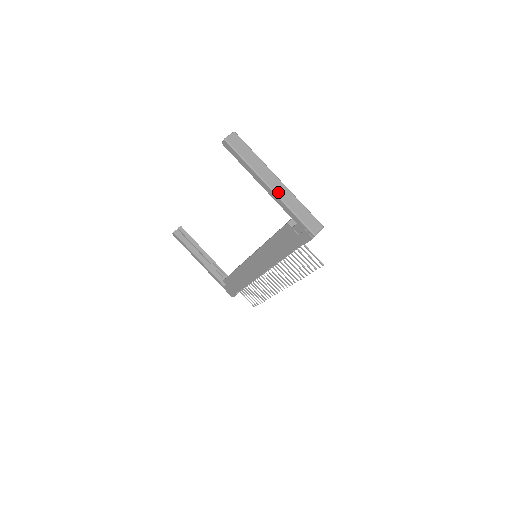
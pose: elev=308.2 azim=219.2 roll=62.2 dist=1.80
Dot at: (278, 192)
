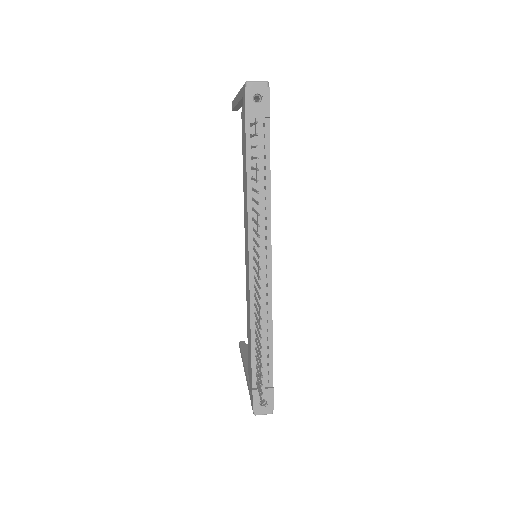
Dot at: occluded
